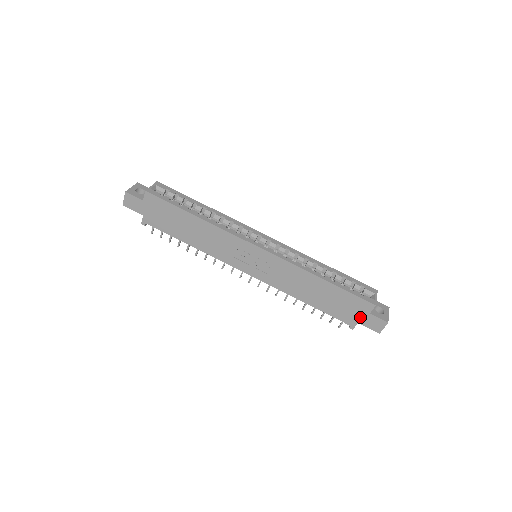
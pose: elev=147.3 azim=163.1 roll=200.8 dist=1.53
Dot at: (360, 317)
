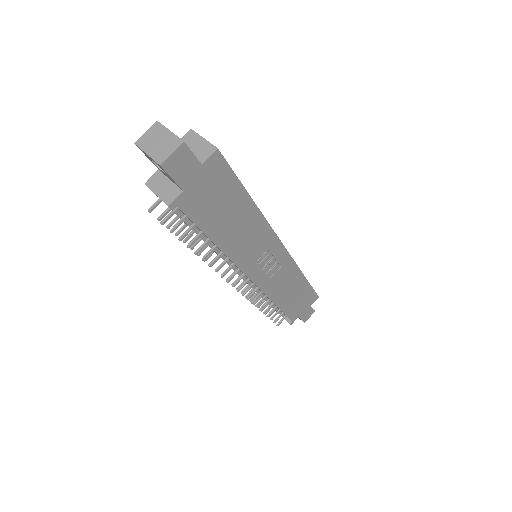
Dot at: (303, 311)
